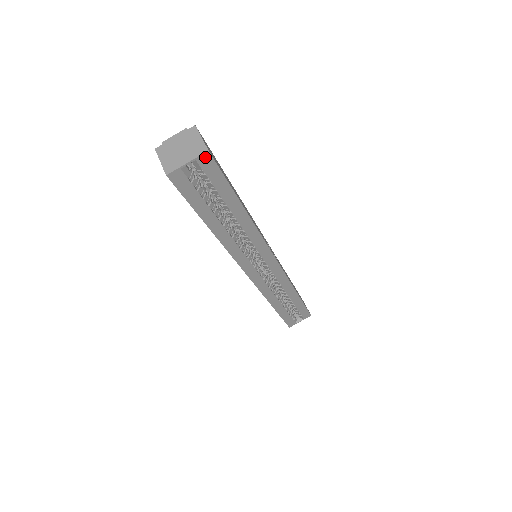
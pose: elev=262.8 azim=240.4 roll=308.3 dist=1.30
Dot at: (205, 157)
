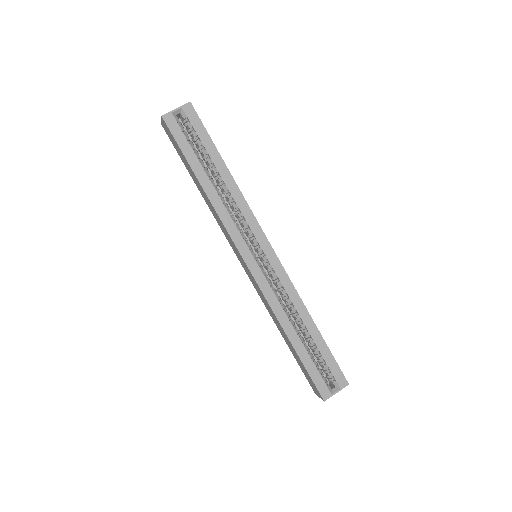
Dot at: (188, 107)
